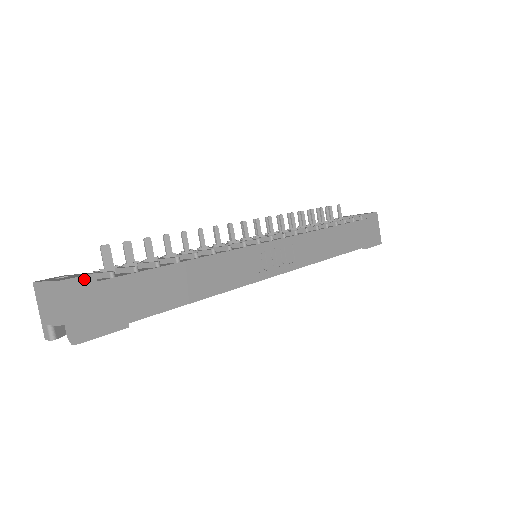
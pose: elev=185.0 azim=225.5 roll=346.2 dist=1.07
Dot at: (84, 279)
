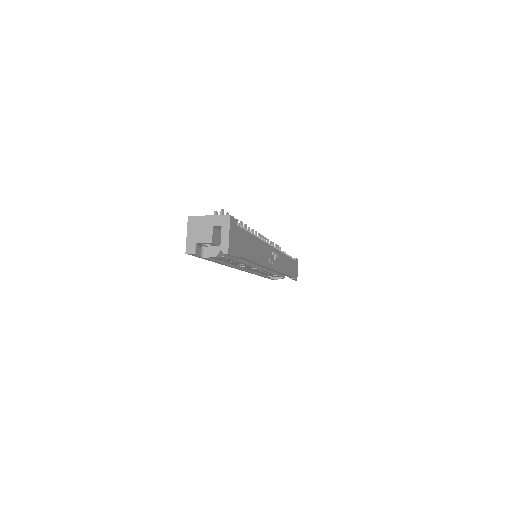
Dot at: (234, 220)
